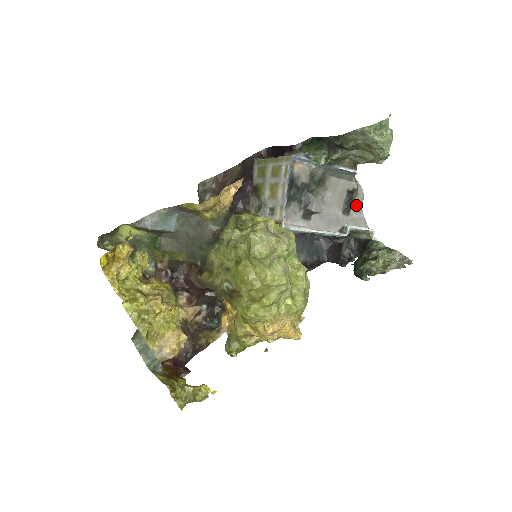
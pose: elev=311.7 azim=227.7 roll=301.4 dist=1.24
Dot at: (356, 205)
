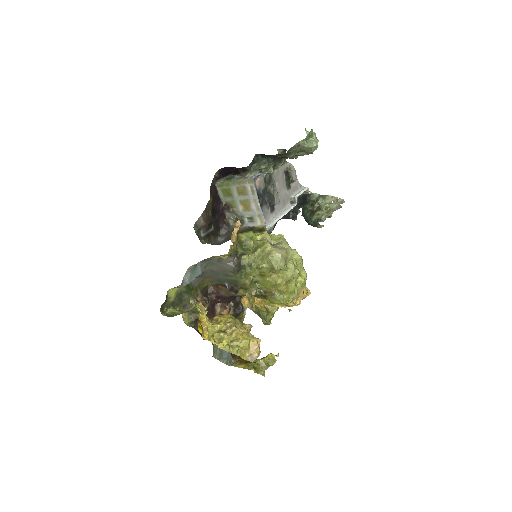
Dot at: (294, 179)
